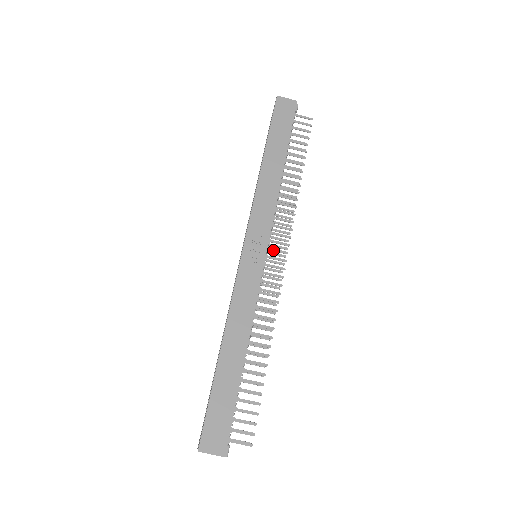
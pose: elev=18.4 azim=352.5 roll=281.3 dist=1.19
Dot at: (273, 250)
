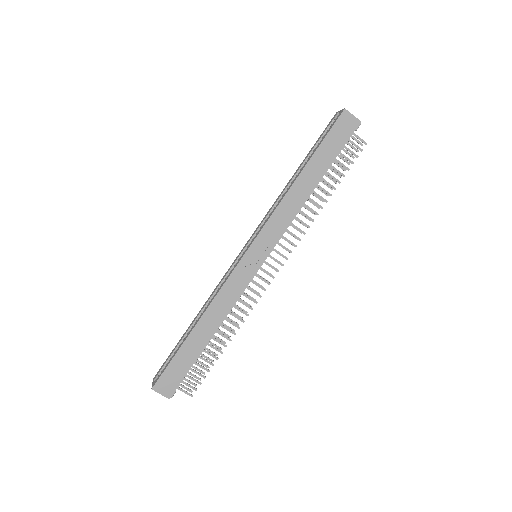
Dot at: (272, 258)
